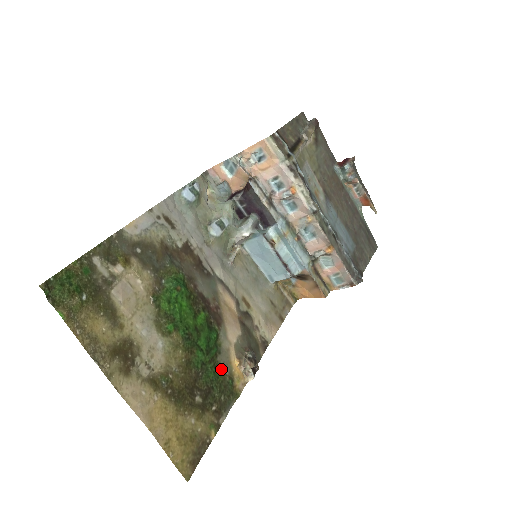
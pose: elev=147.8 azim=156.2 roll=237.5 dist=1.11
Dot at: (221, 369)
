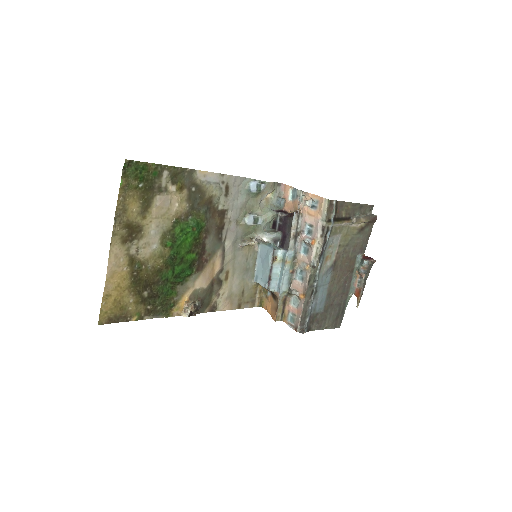
Dot at: (174, 293)
